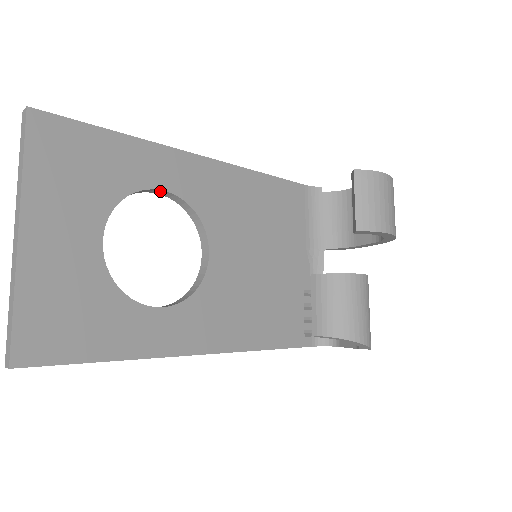
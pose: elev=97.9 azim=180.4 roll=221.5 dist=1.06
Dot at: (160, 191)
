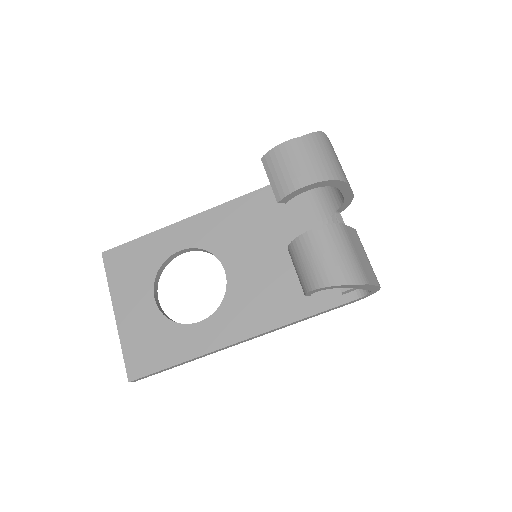
Dot at: (181, 251)
